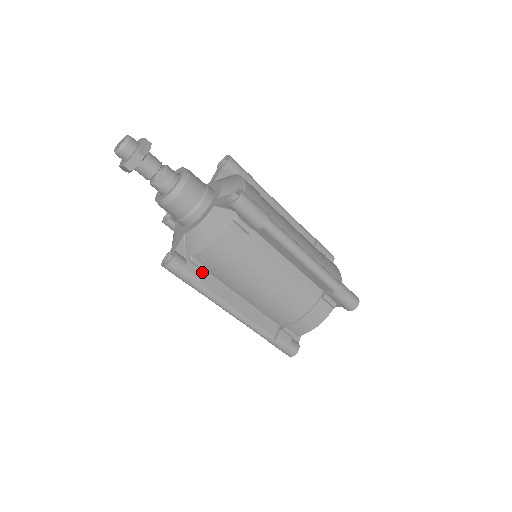
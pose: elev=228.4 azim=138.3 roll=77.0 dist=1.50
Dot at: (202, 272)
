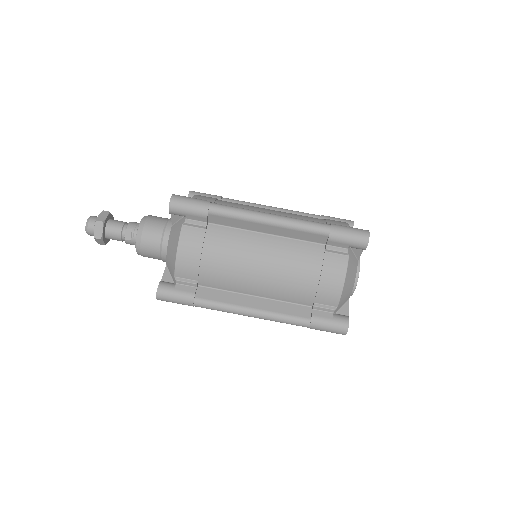
Dot at: (194, 287)
